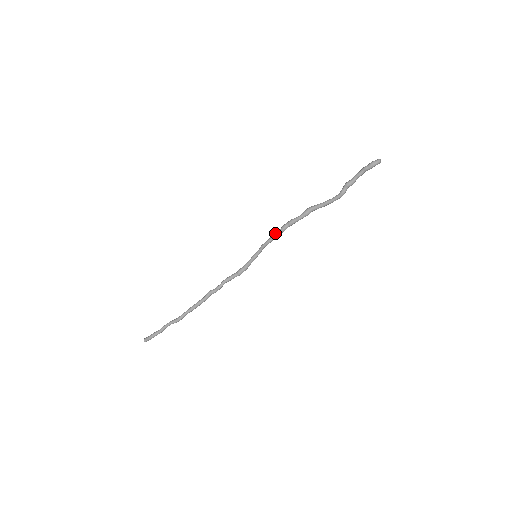
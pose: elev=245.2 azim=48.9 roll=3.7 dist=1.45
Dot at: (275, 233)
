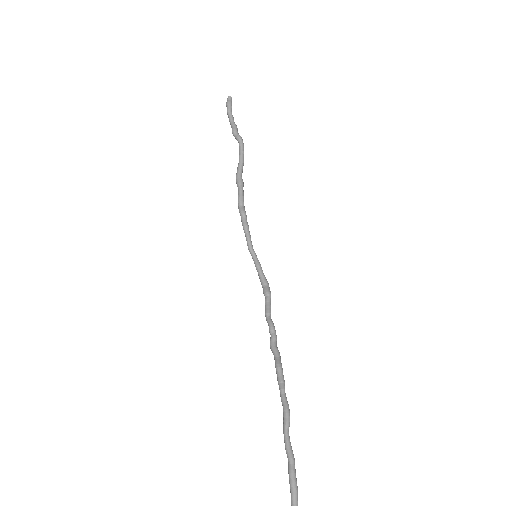
Dot at: (242, 223)
